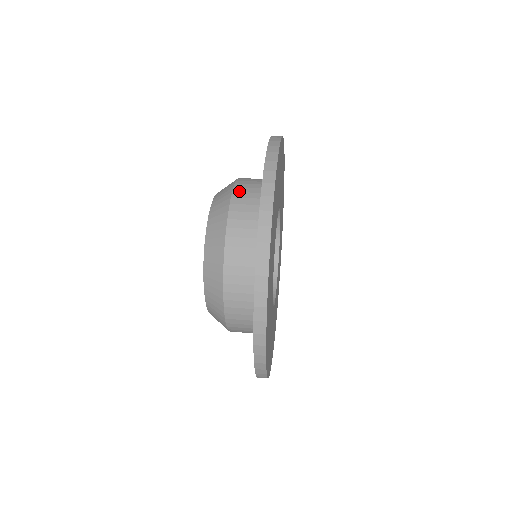
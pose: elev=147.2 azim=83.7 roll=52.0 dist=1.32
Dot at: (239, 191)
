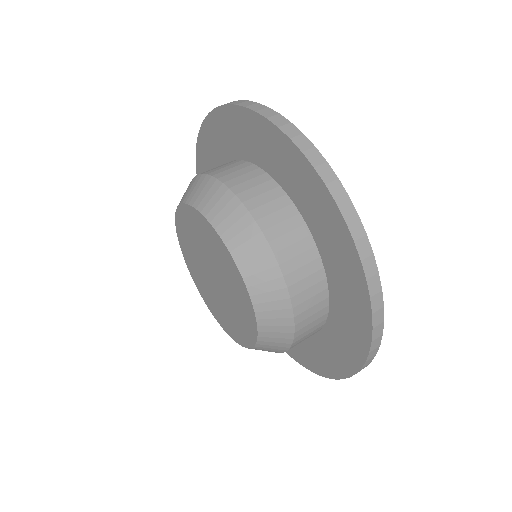
Dot at: (298, 293)
